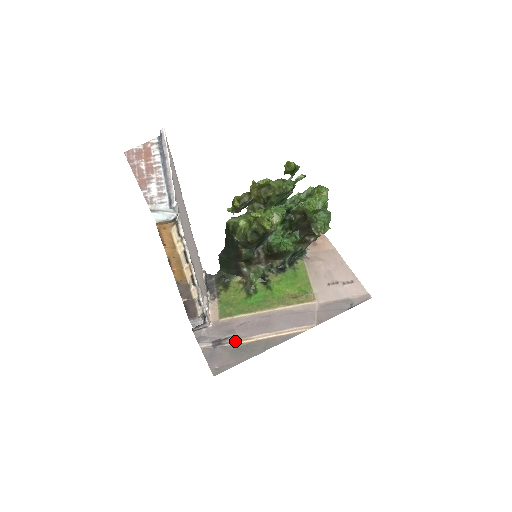
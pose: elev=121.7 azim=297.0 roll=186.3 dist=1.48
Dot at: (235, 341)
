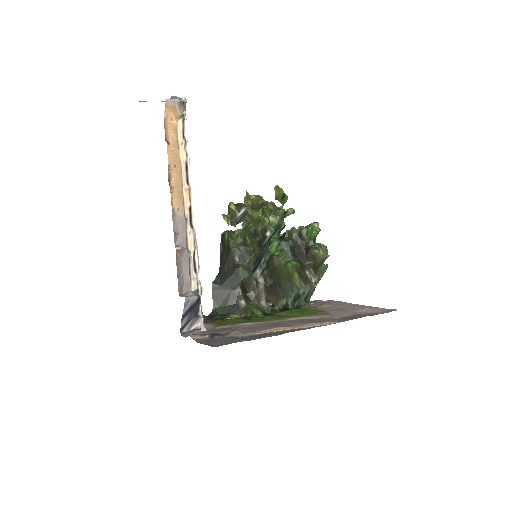
Dot at: (239, 334)
